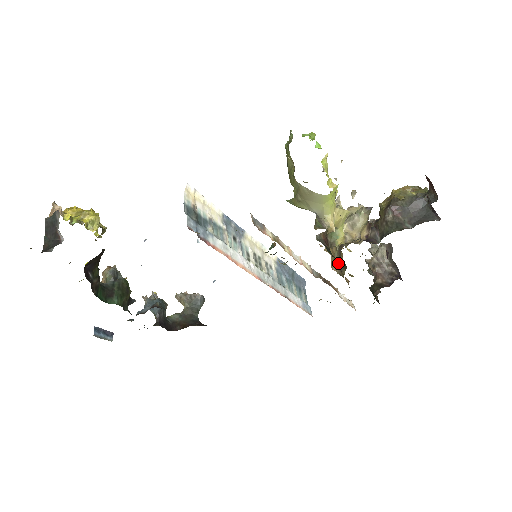
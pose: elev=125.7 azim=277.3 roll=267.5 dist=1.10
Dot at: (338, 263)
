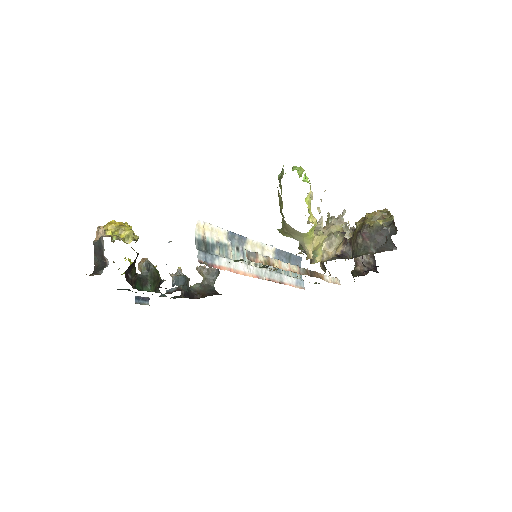
Dot at: (322, 262)
